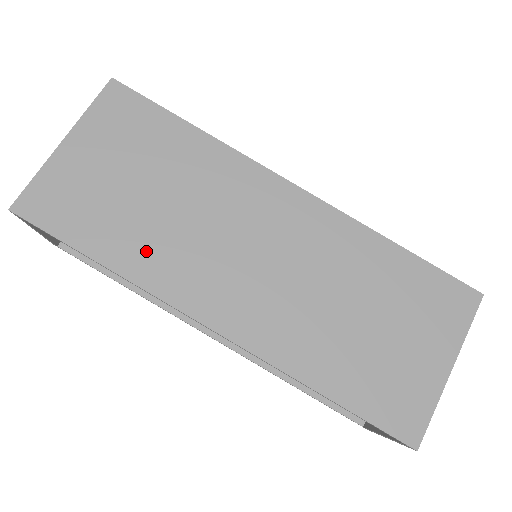
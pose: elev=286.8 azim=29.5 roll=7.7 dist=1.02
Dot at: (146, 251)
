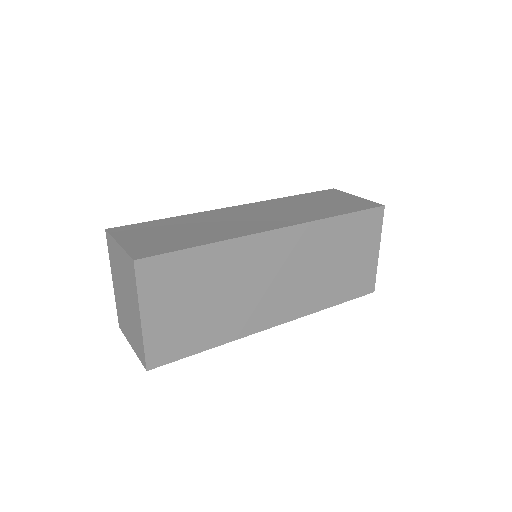
Dot at: (228, 325)
